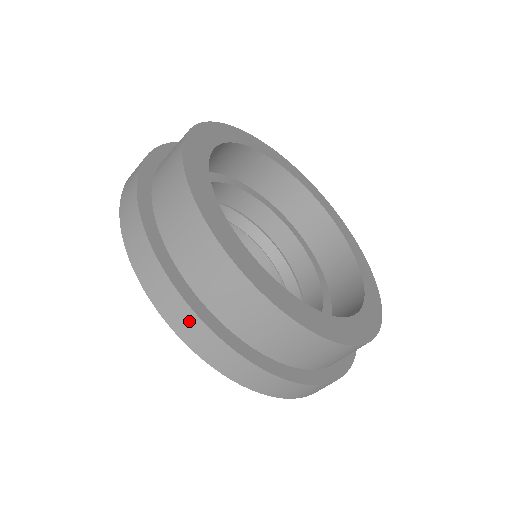
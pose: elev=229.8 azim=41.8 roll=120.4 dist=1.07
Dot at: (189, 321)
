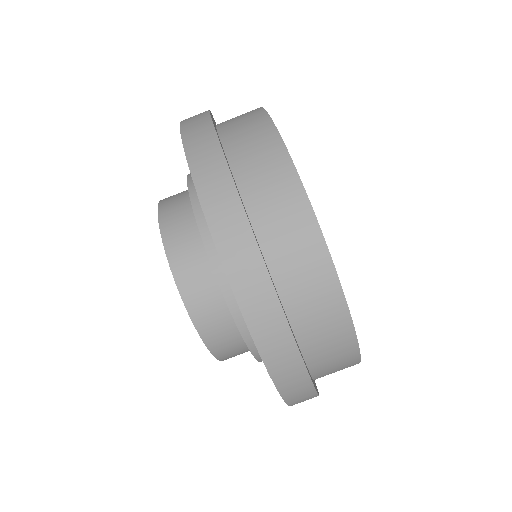
Dot at: (199, 116)
